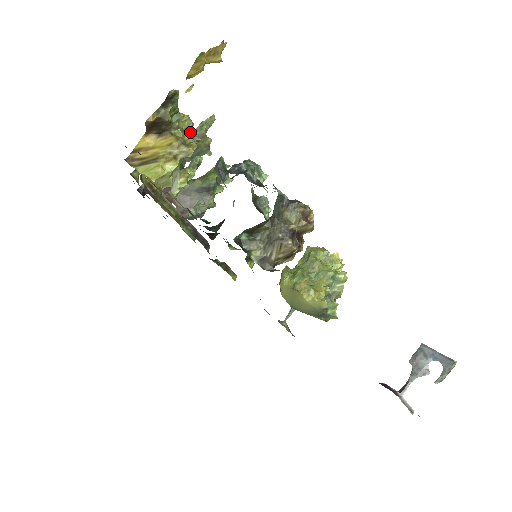
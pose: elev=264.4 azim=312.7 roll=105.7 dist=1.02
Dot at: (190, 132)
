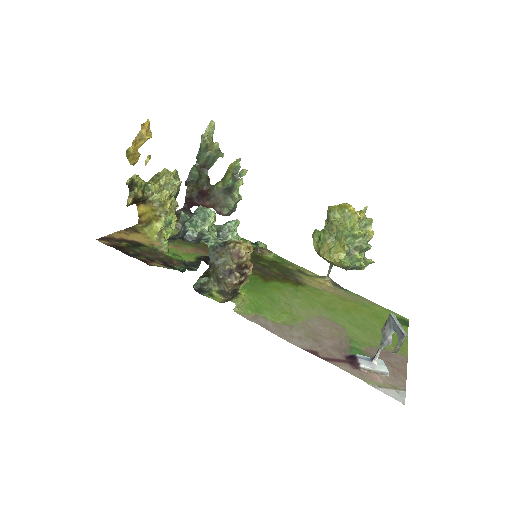
Dot at: (171, 181)
